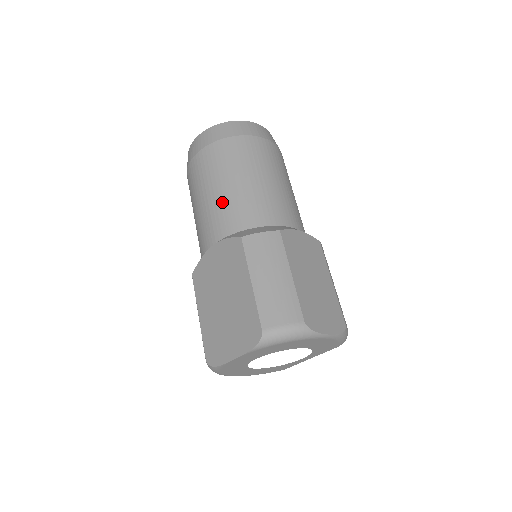
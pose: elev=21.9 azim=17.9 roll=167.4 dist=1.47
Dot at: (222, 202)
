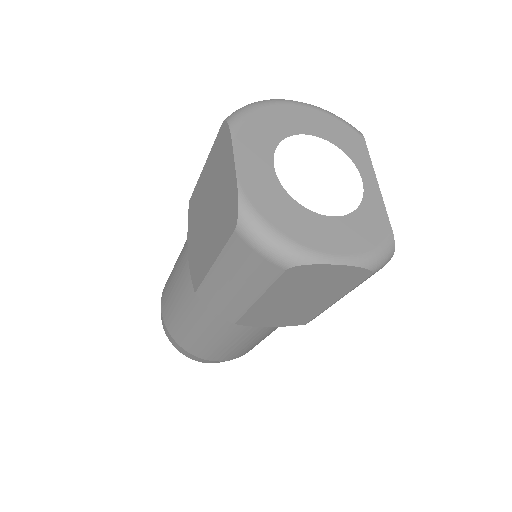
Dot at: occluded
